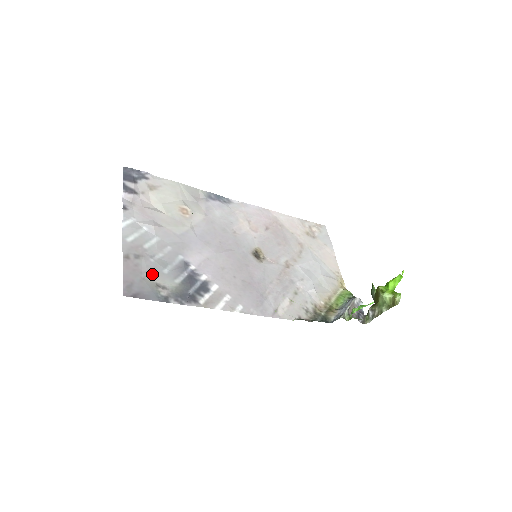
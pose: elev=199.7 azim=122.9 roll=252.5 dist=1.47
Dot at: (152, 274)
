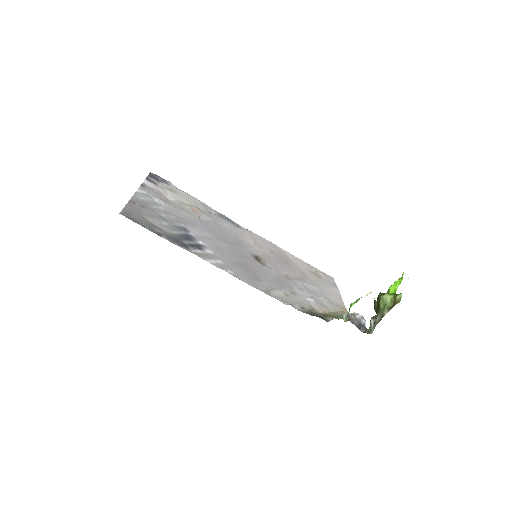
Dot at: (152, 219)
